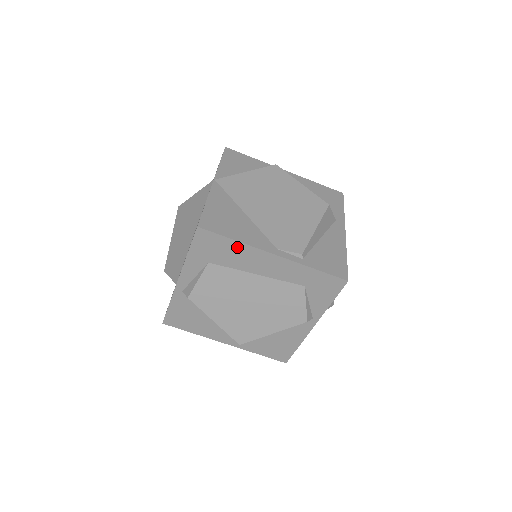
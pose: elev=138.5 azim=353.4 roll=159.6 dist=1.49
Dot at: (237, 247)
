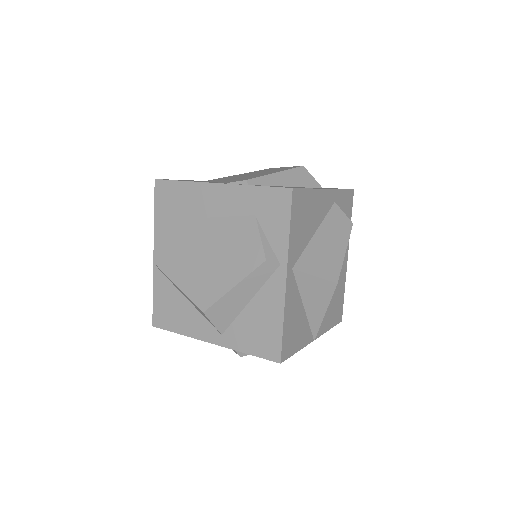
Dot at: (187, 189)
